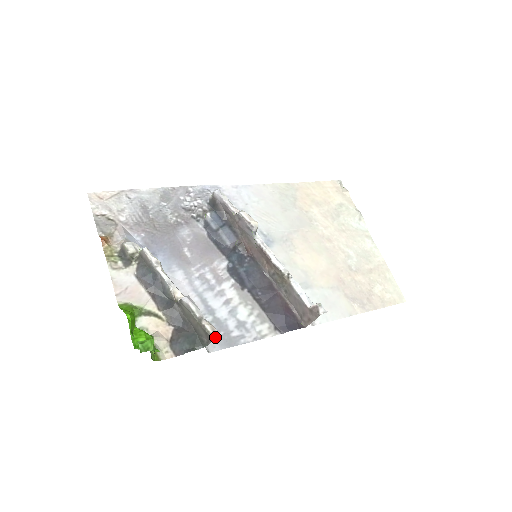
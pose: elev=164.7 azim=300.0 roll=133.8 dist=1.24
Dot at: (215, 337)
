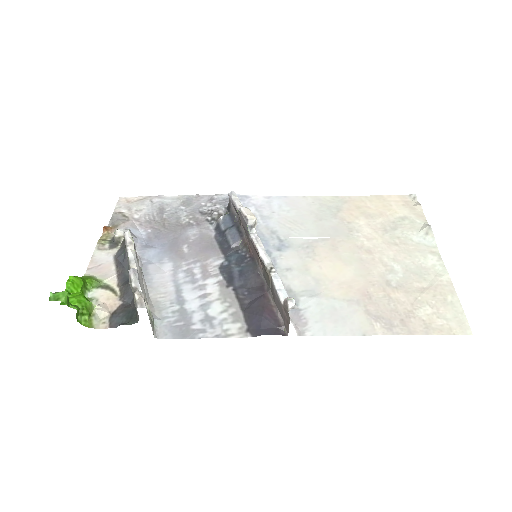
Dot at: (138, 306)
